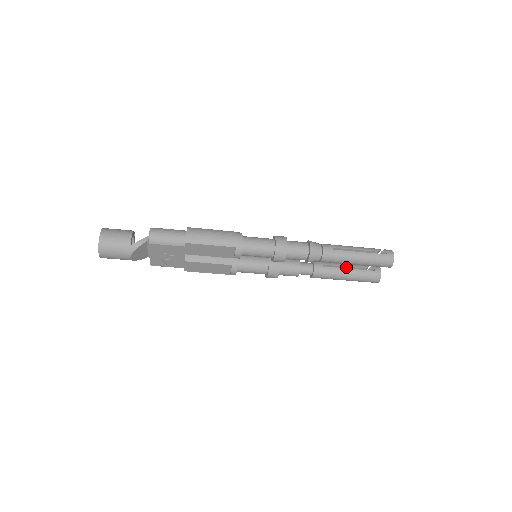
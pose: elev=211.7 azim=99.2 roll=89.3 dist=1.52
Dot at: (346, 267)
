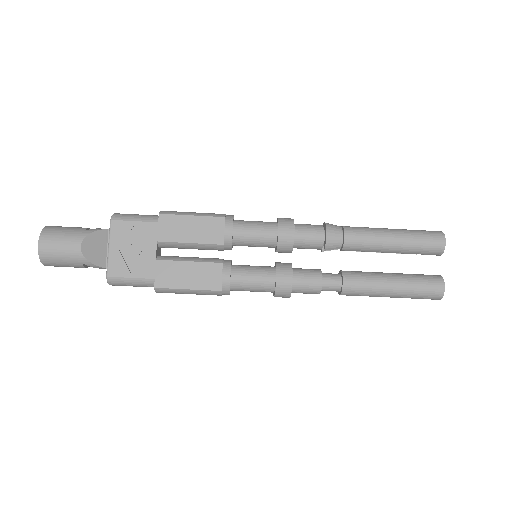
Dot at: occluded
